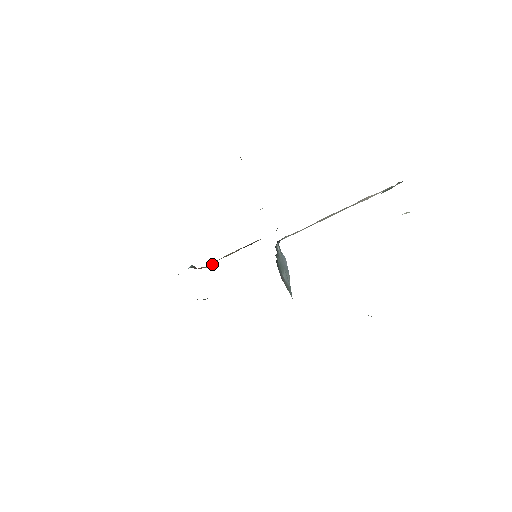
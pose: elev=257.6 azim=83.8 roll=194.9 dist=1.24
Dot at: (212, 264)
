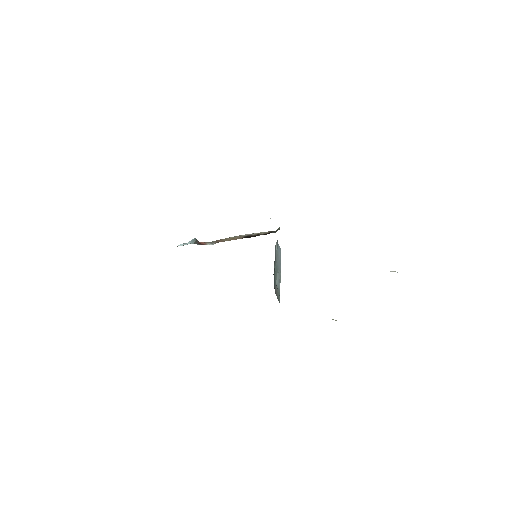
Dot at: (214, 243)
